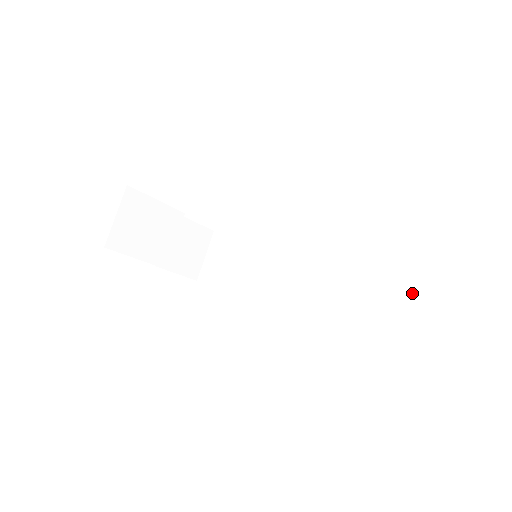
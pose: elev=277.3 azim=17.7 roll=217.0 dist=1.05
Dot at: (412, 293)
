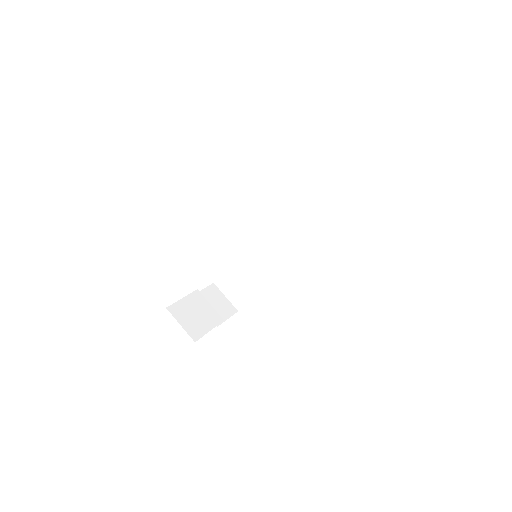
Dot at: (325, 187)
